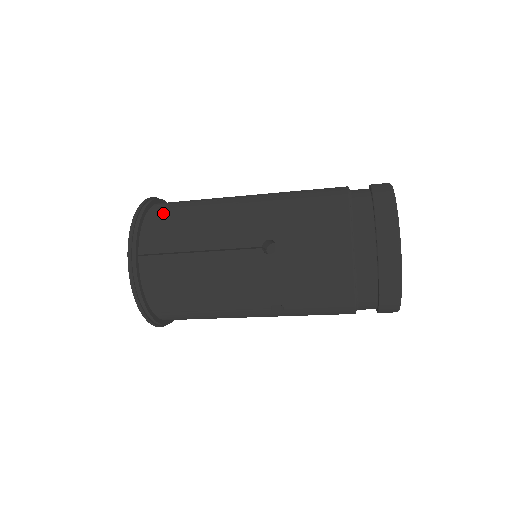
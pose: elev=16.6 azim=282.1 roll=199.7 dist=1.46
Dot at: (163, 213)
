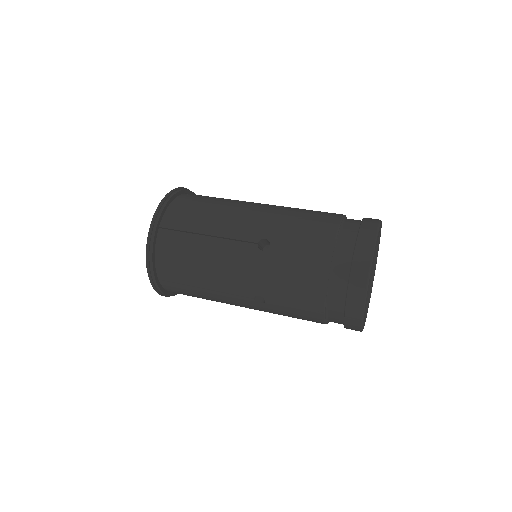
Dot at: (189, 200)
